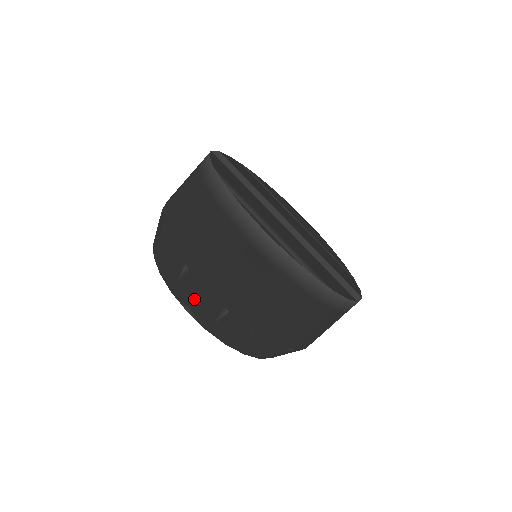
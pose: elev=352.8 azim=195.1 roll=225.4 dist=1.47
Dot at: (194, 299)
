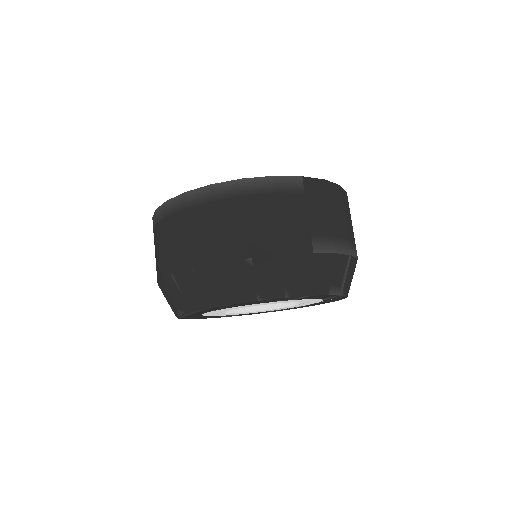
Dot at: (171, 298)
